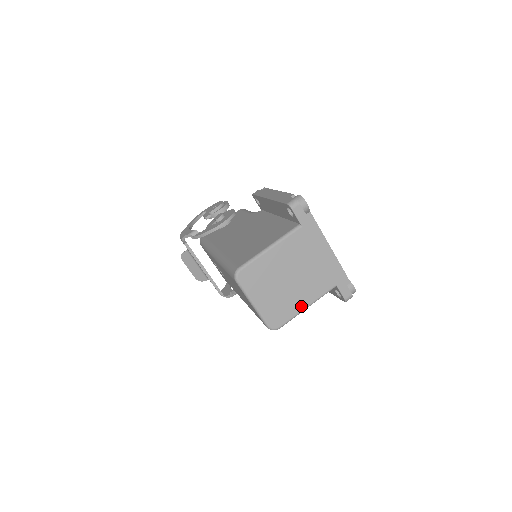
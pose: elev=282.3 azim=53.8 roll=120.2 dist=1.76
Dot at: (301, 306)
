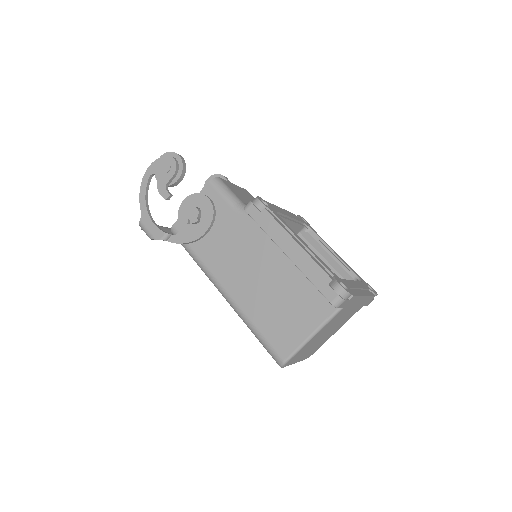
Dot at: (332, 334)
